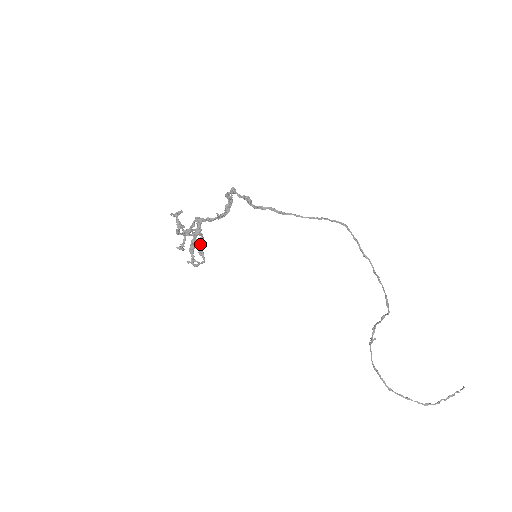
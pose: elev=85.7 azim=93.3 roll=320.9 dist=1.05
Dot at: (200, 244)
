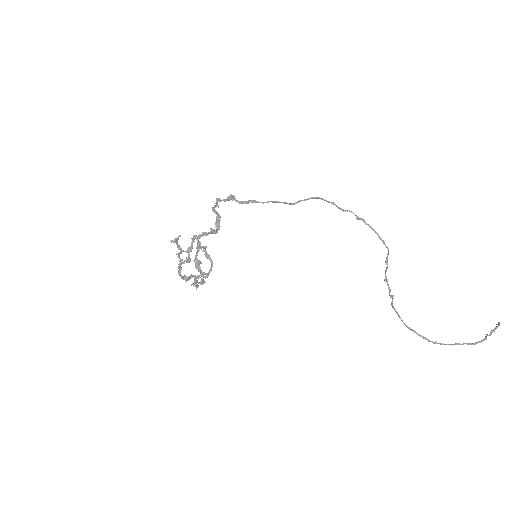
Dot at: (204, 248)
